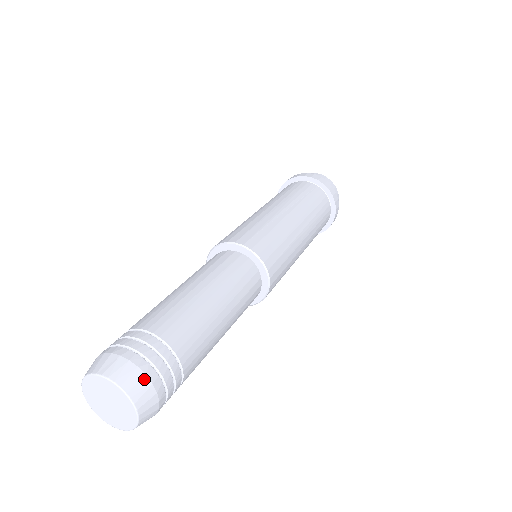
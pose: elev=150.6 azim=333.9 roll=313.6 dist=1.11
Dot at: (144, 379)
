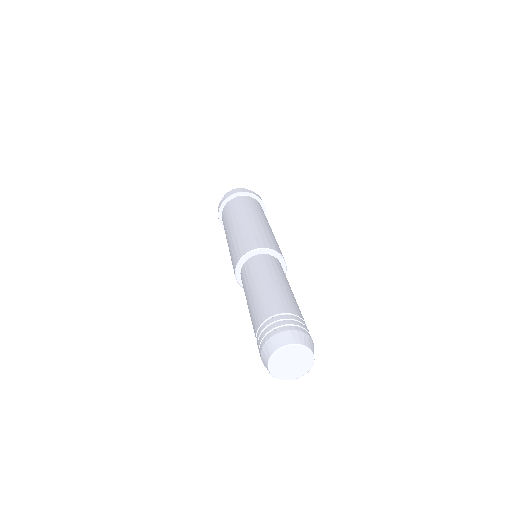
Dot at: (284, 333)
